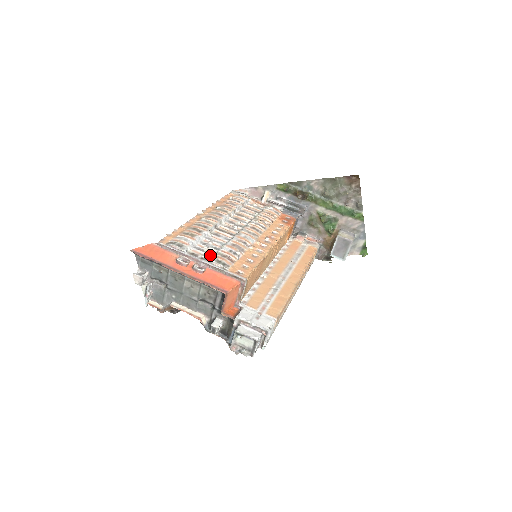
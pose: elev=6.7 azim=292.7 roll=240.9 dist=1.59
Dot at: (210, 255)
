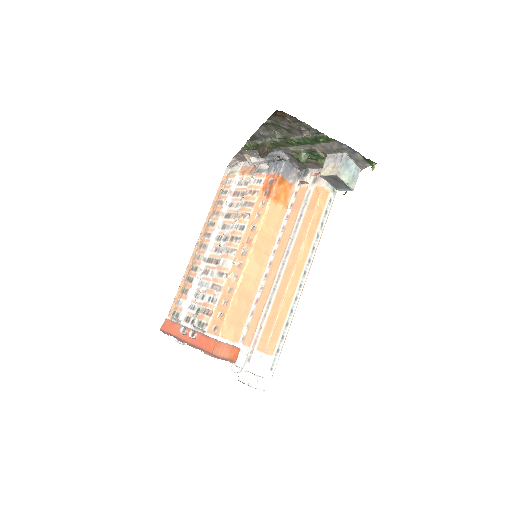
Dot at: (196, 316)
